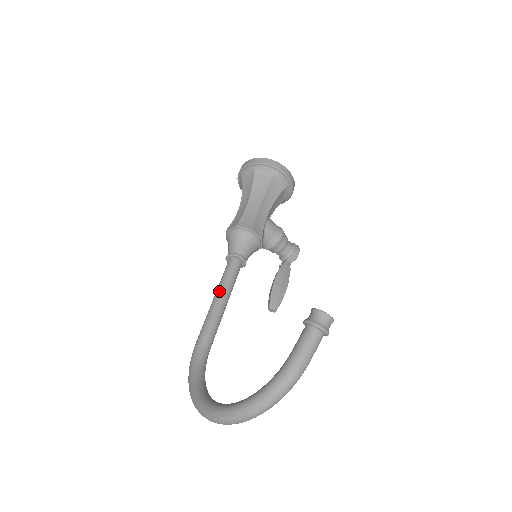
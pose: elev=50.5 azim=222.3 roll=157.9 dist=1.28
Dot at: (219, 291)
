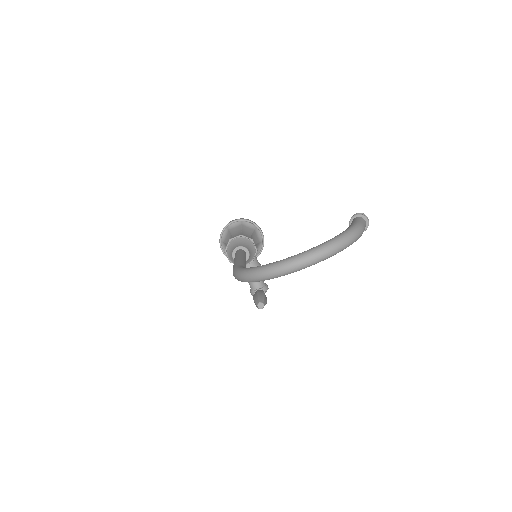
Dot at: (240, 255)
